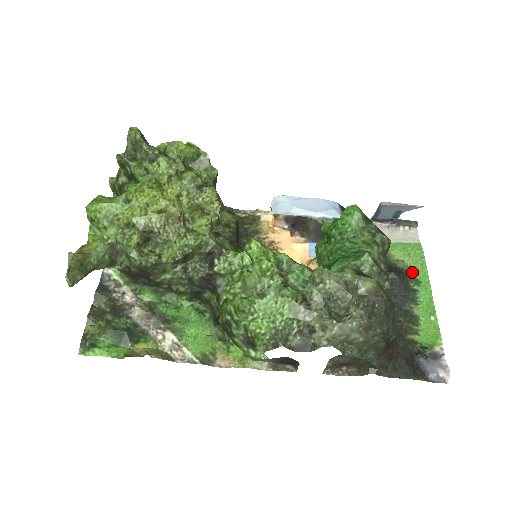
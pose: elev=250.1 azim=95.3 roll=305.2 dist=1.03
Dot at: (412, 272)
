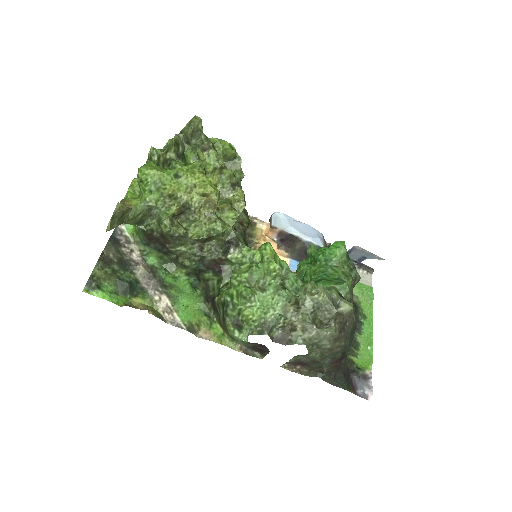
Dot at: (362, 308)
